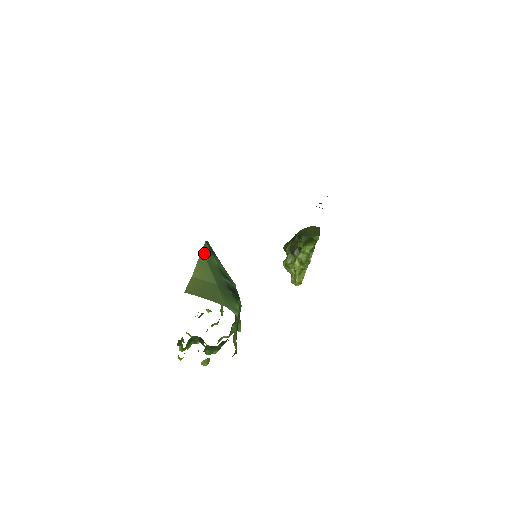
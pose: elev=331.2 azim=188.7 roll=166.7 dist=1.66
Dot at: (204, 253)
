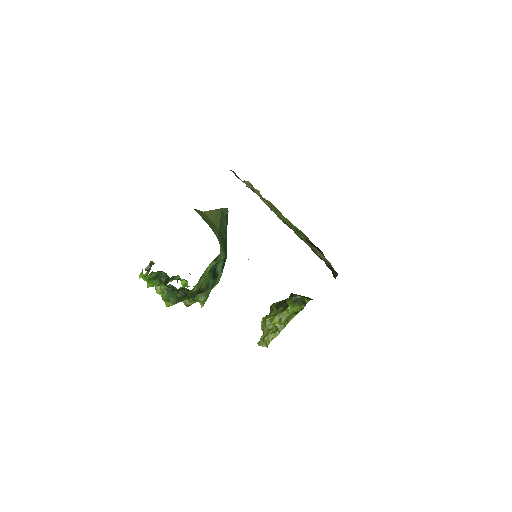
Dot at: (222, 211)
